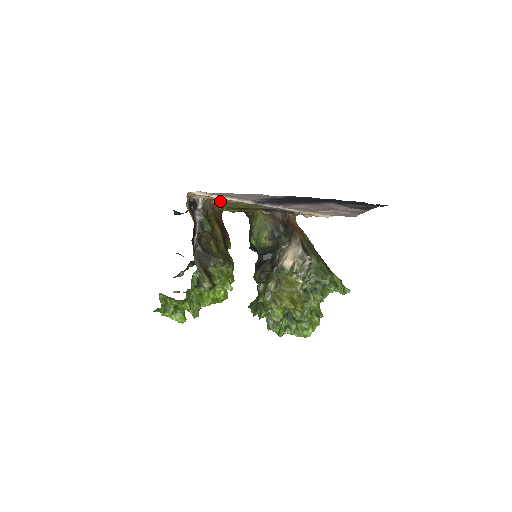
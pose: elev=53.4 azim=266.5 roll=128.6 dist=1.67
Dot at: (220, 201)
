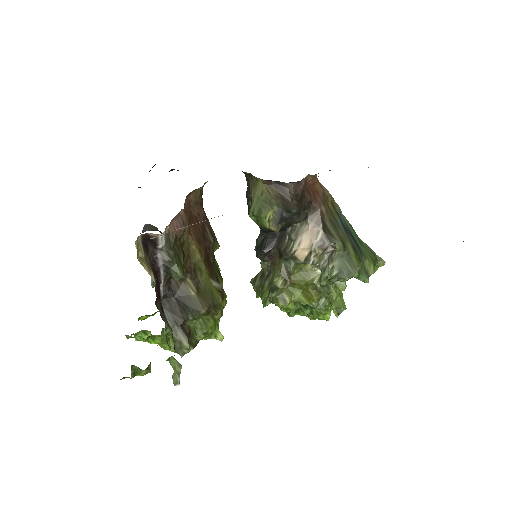
Dot at: occluded
